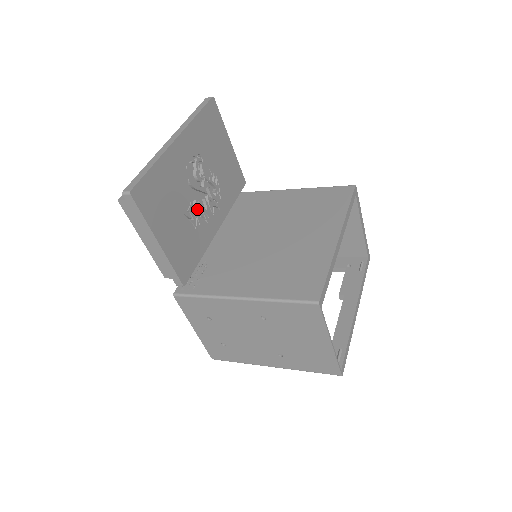
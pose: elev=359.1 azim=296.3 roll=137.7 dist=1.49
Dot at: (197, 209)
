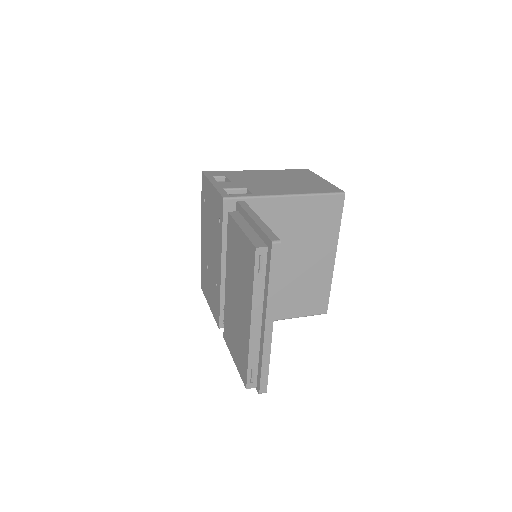
Dot at: occluded
